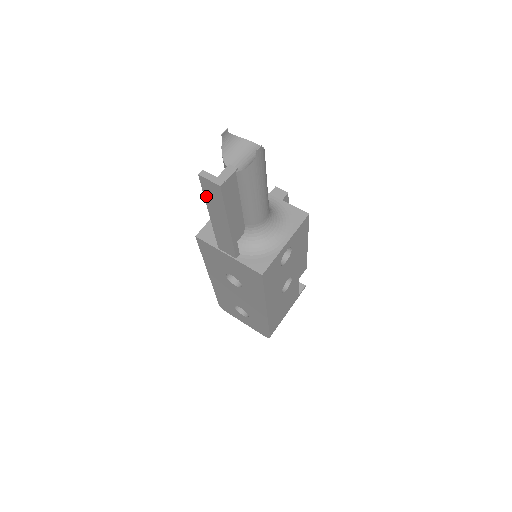
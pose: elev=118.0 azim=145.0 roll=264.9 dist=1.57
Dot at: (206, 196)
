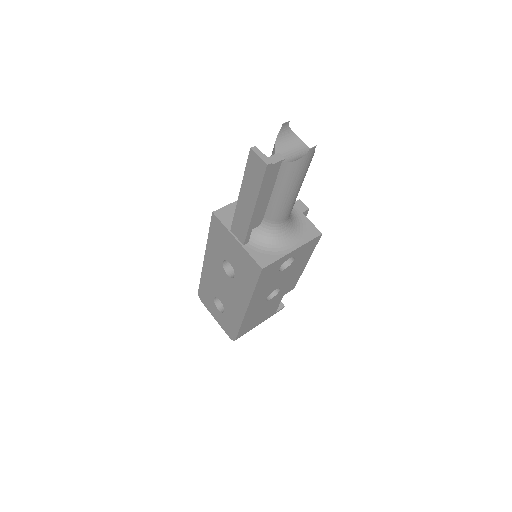
Dot at: (247, 172)
